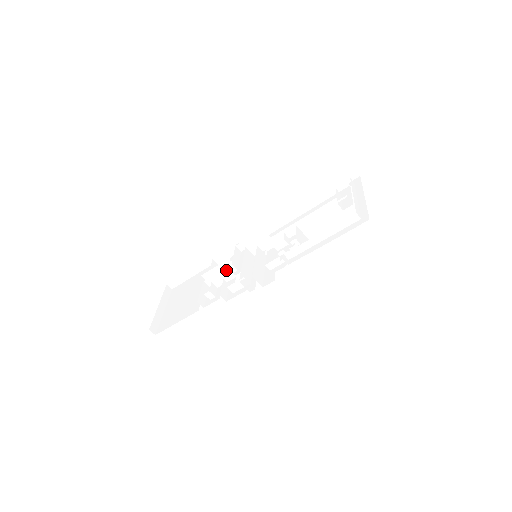
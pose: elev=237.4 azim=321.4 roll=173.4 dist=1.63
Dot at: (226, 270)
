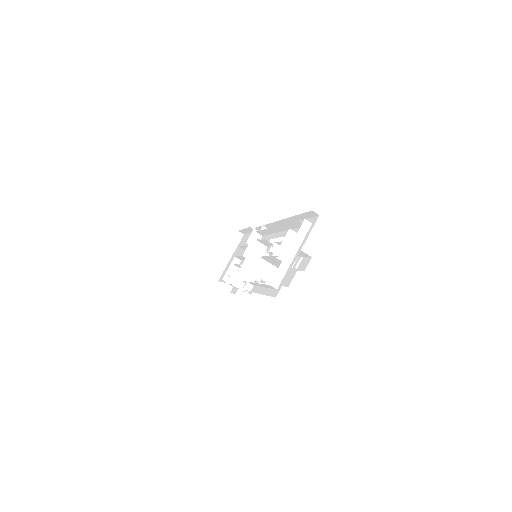
Dot at: (242, 257)
